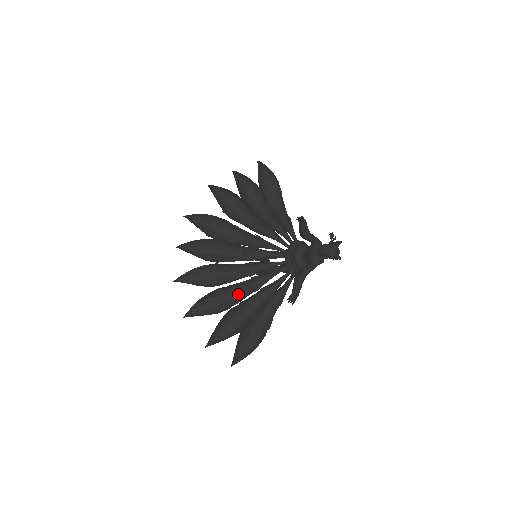
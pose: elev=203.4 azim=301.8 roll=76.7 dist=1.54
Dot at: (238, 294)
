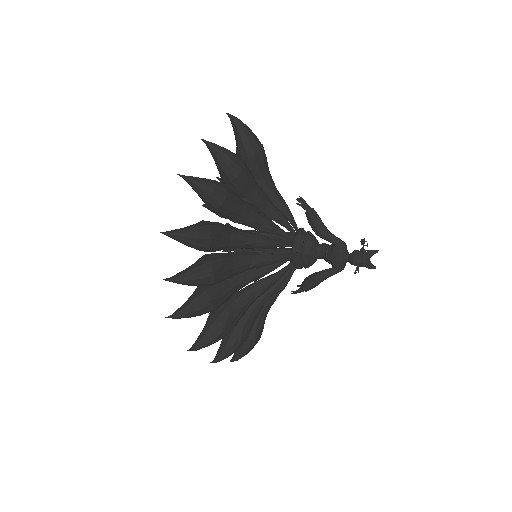
Dot at: (247, 307)
